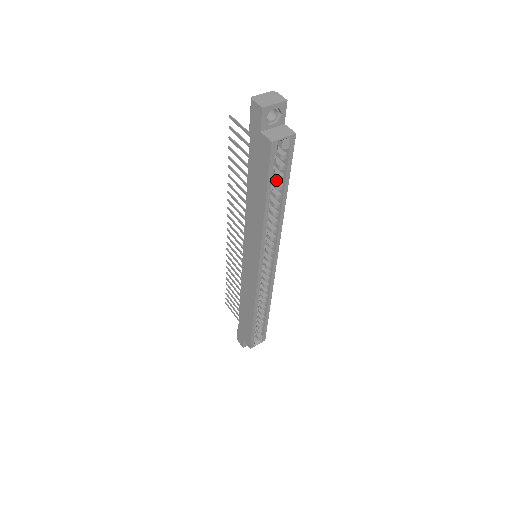
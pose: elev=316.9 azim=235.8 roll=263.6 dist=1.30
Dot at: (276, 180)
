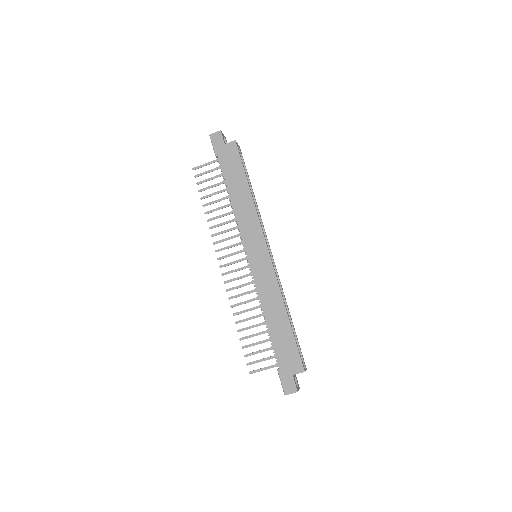
Dot at: occluded
